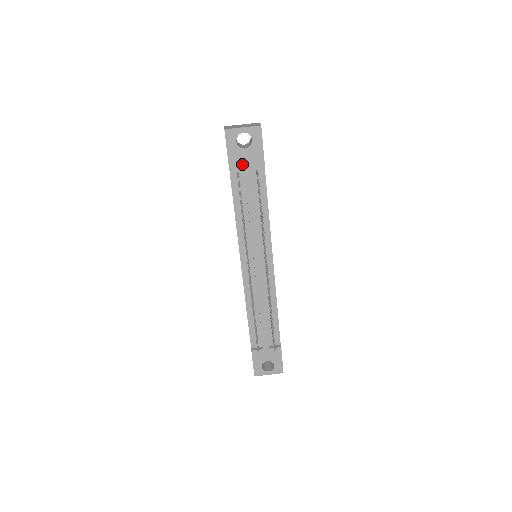
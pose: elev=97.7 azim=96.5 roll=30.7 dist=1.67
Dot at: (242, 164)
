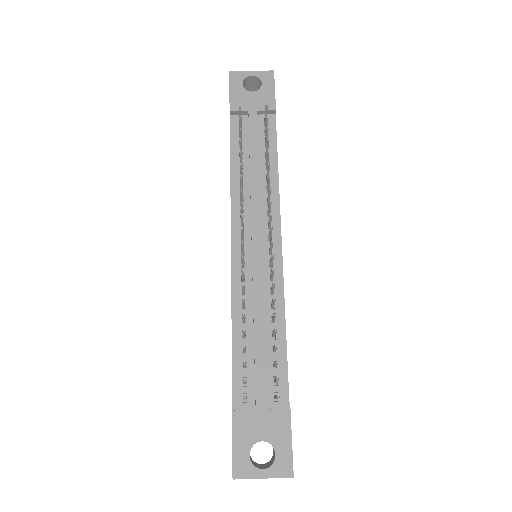
Dot at: (247, 108)
